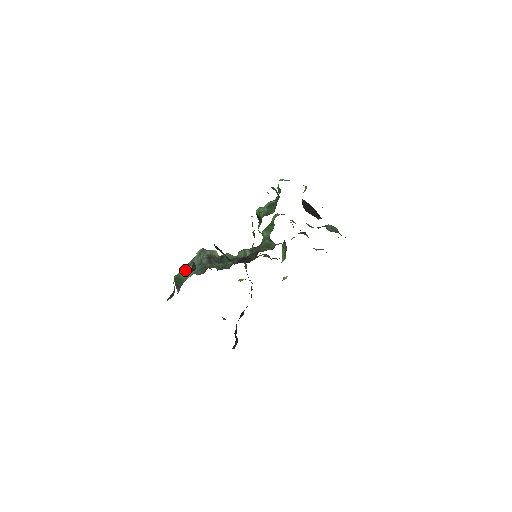
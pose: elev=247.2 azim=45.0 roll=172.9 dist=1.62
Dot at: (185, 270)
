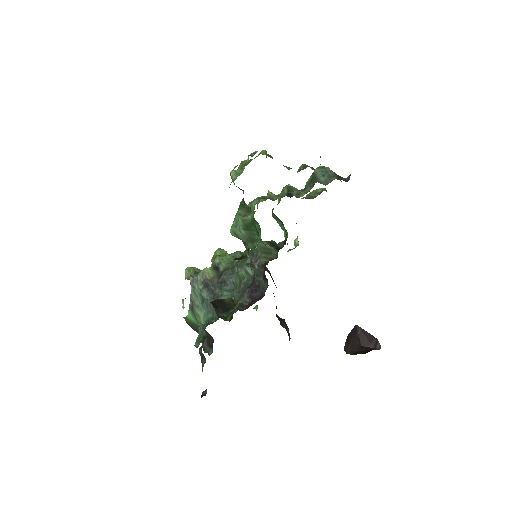
Dot at: (192, 315)
